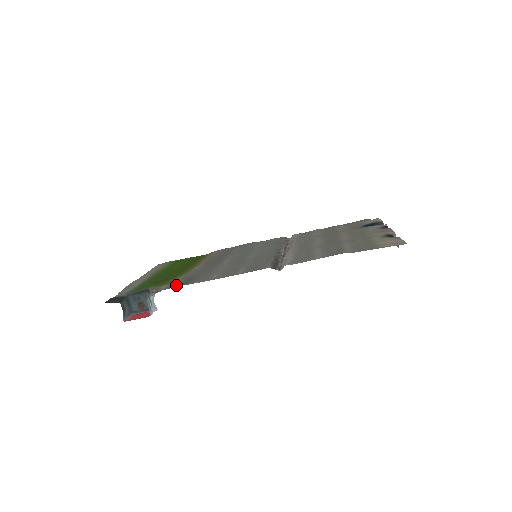
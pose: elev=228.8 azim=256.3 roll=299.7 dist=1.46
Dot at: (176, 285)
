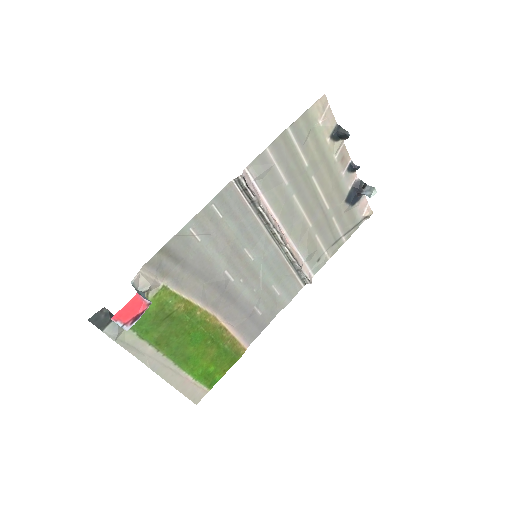
Dot at: (158, 258)
